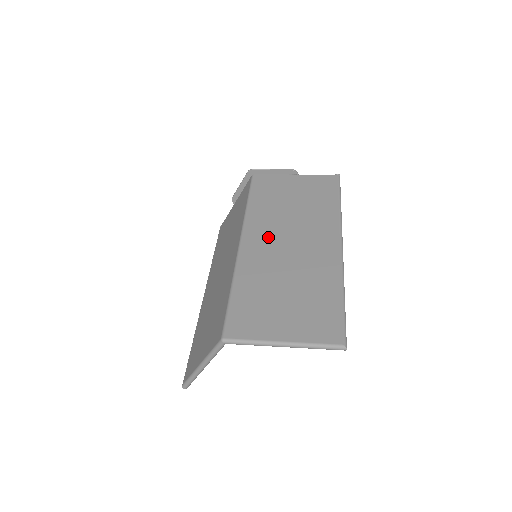
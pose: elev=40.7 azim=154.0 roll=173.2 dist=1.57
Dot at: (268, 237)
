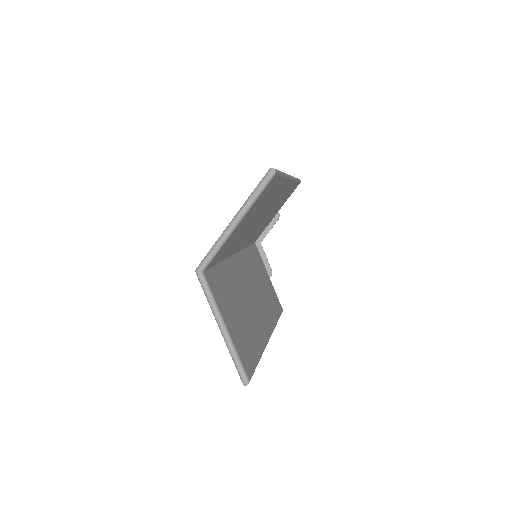
Dot at: occluded
